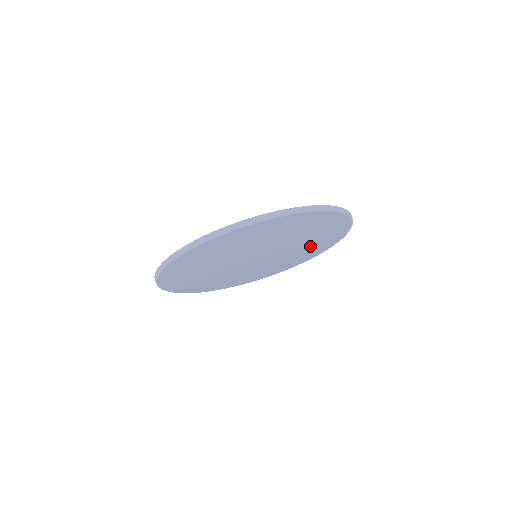
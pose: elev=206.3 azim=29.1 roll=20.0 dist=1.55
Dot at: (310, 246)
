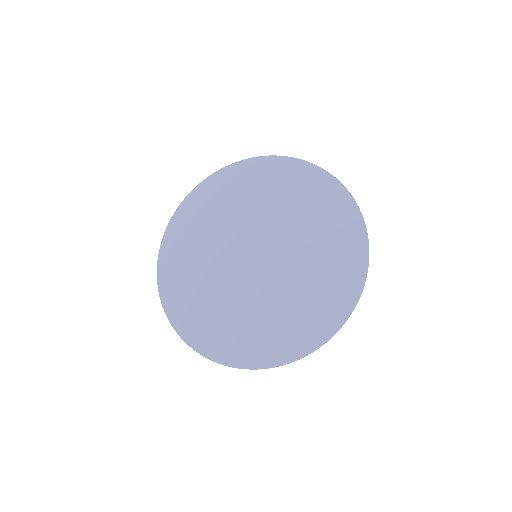
Dot at: occluded
